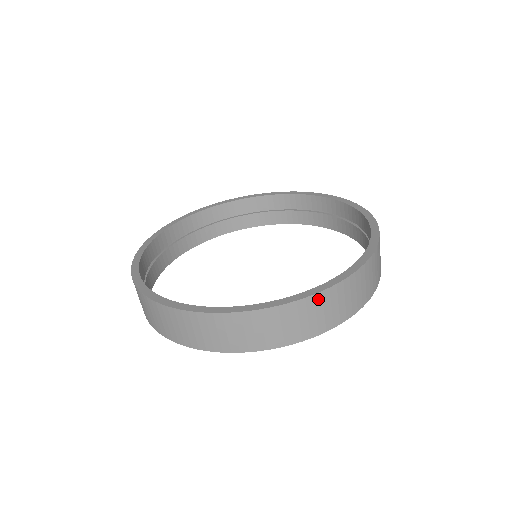
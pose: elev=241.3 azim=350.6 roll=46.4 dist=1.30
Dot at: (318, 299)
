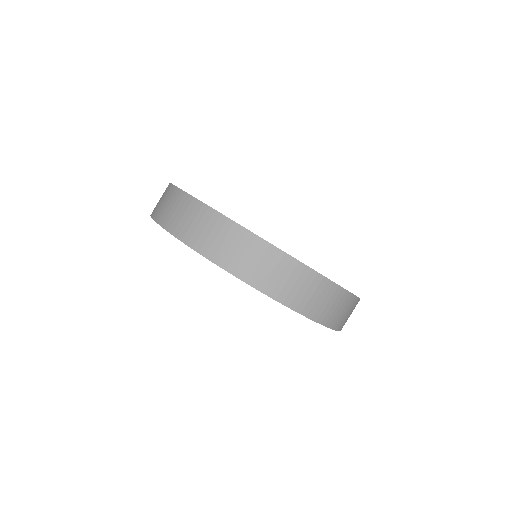
Dot at: (263, 247)
